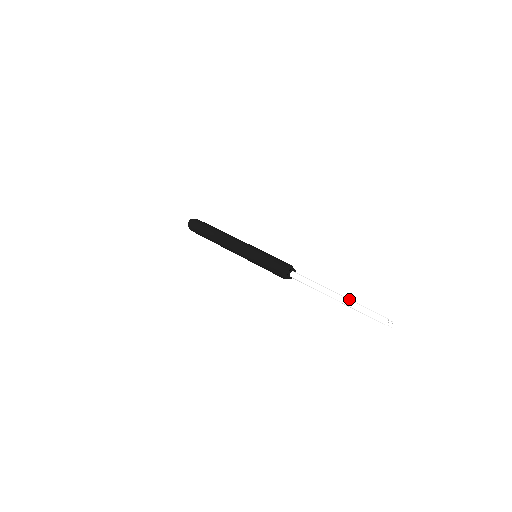
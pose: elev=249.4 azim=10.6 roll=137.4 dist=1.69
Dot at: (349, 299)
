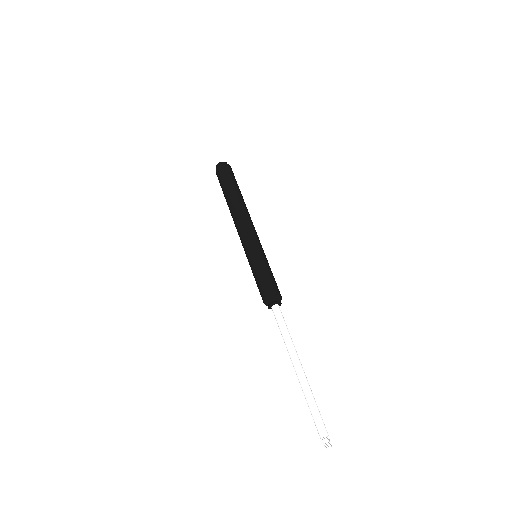
Dot at: (306, 382)
